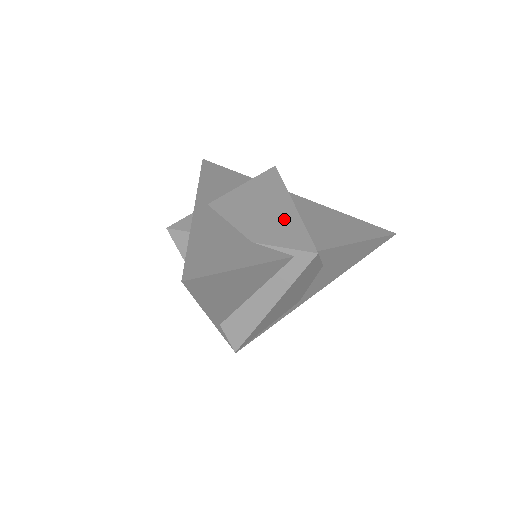
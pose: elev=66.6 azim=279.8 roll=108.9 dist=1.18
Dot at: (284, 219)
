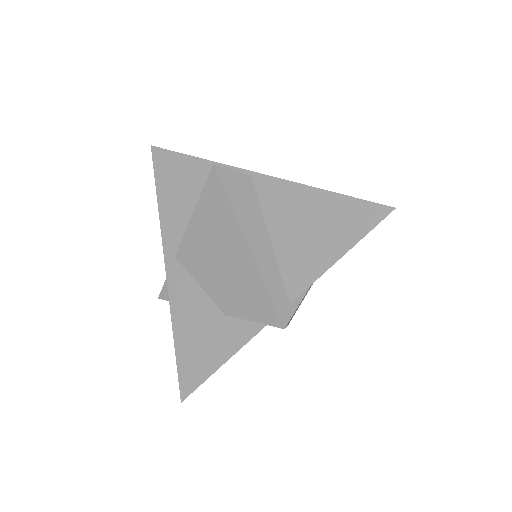
Dot at: (243, 274)
